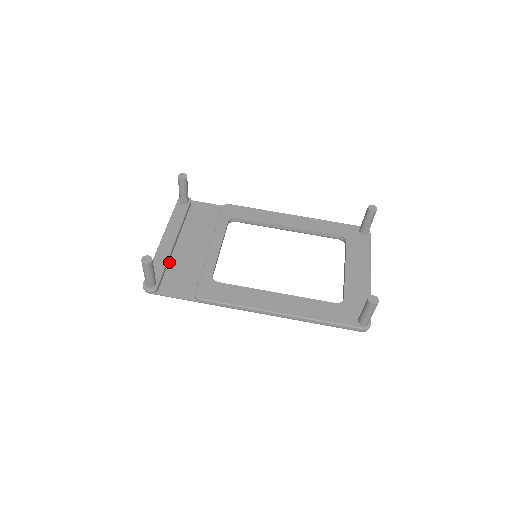
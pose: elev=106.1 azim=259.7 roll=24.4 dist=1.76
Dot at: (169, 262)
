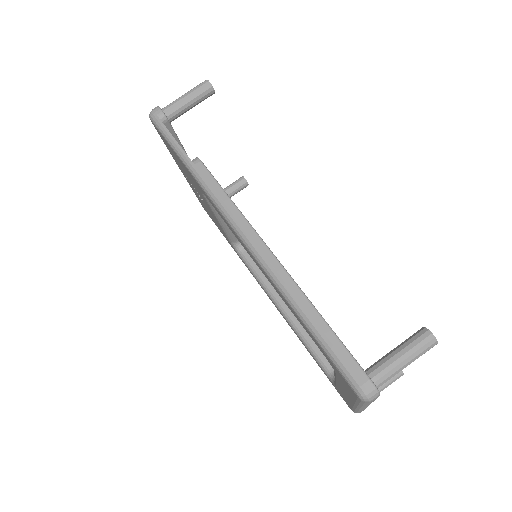
Dot at: occluded
